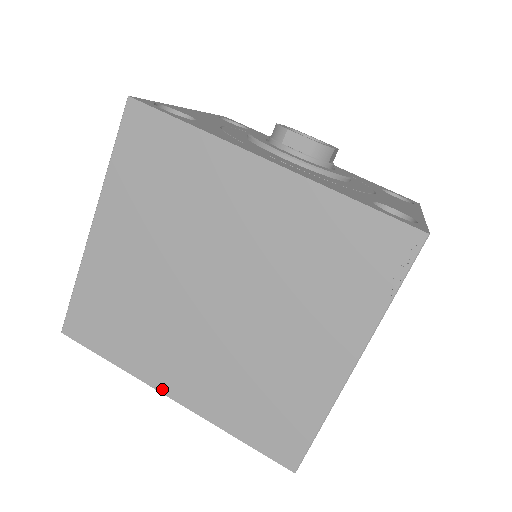
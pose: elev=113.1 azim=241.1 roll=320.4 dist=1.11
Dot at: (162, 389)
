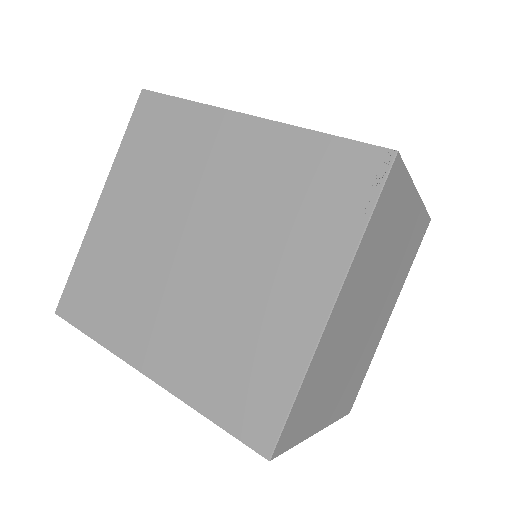
Dot at: (137, 364)
